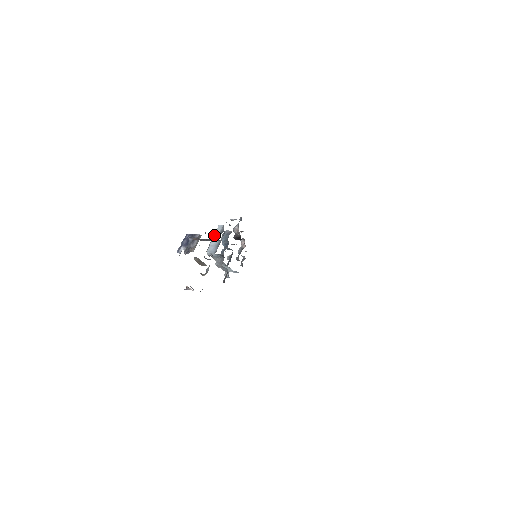
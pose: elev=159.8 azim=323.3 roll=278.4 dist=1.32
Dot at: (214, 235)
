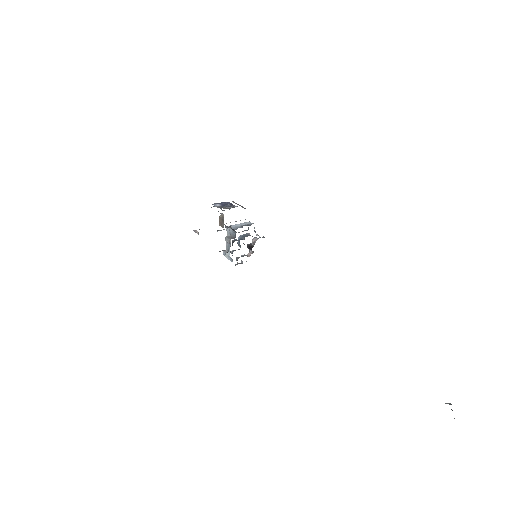
Dot at: (242, 223)
